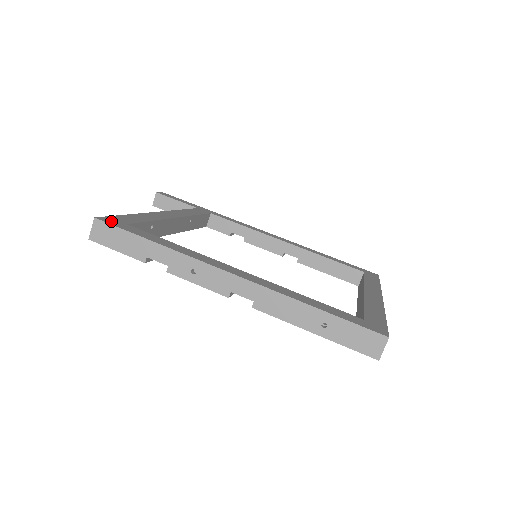
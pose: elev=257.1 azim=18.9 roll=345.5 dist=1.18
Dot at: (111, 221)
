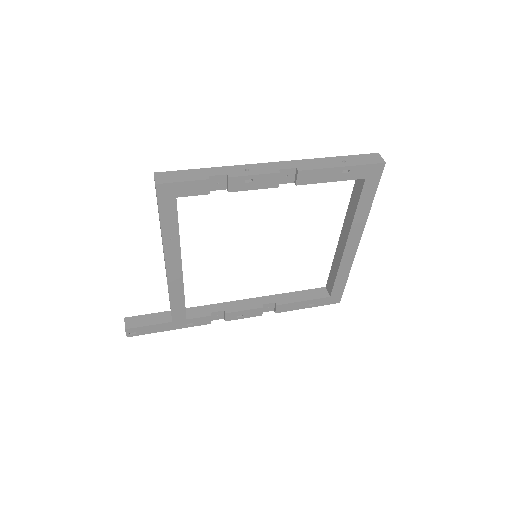
Dot at: occluded
